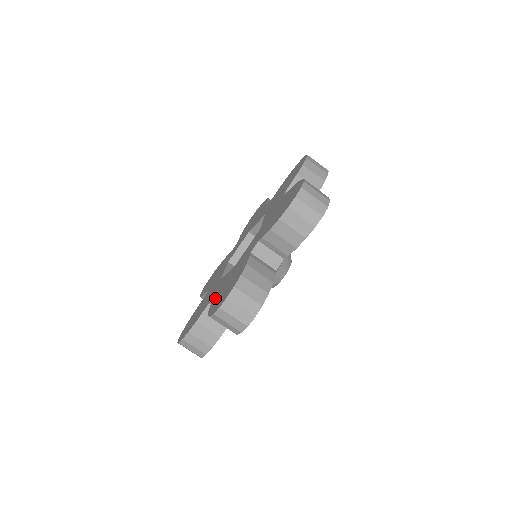
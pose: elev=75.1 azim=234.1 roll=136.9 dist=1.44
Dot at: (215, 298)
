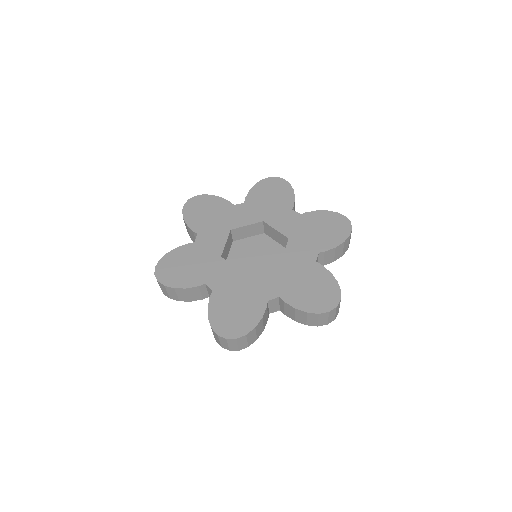
Dot at: (217, 297)
